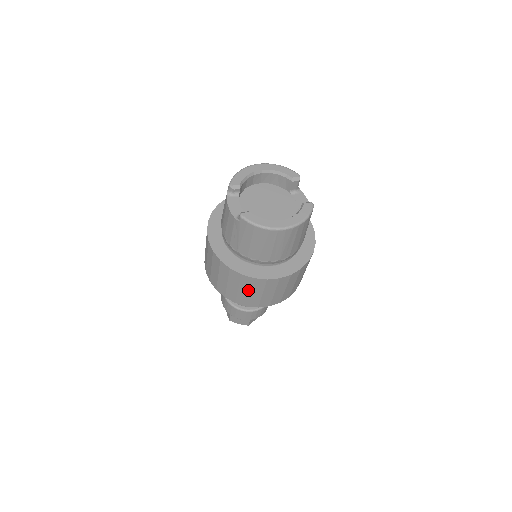
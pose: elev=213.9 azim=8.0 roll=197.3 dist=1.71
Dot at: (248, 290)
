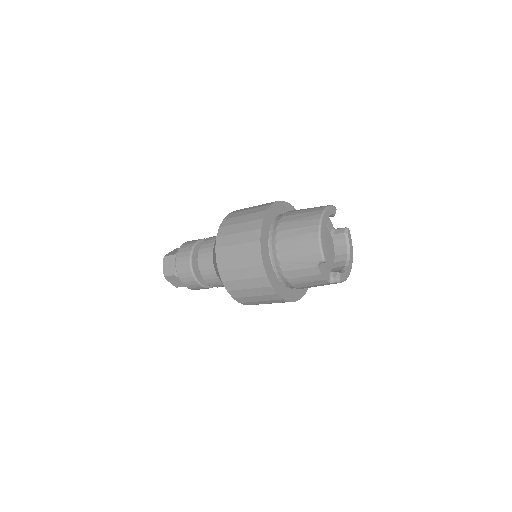
Dot at: occluded
